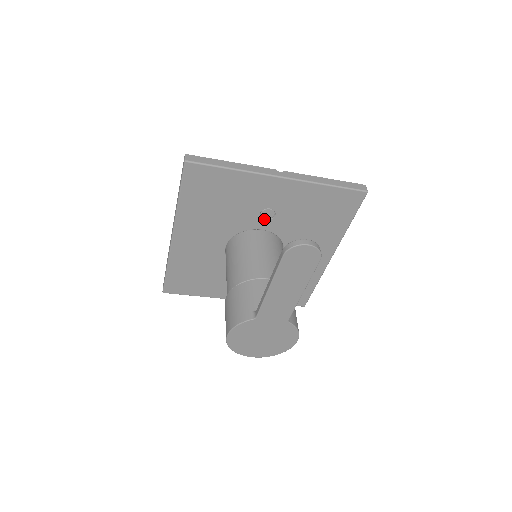
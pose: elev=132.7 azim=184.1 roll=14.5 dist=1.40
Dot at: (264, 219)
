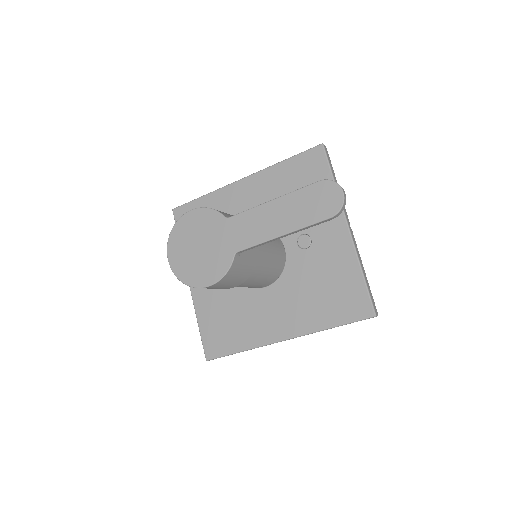
Dot at: (297, 242)
